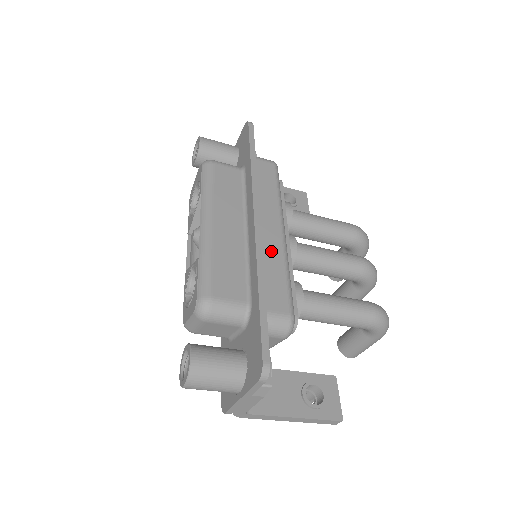
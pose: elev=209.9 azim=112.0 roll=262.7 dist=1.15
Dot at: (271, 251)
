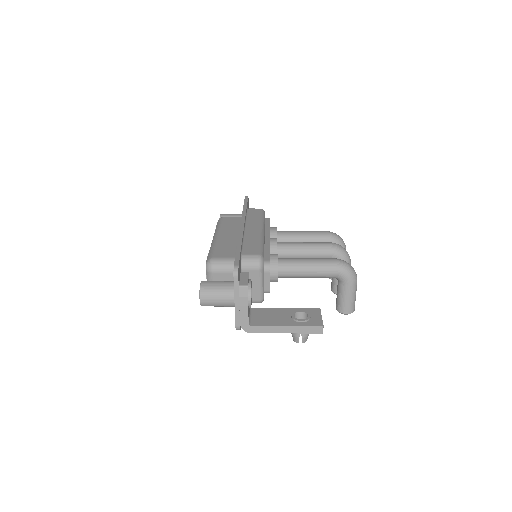
Dot at: (251, 236)
